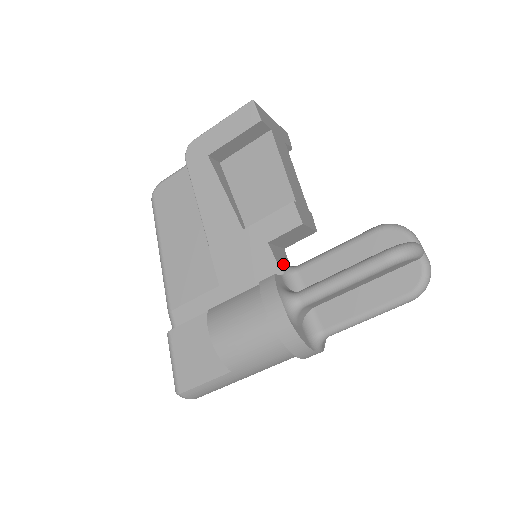
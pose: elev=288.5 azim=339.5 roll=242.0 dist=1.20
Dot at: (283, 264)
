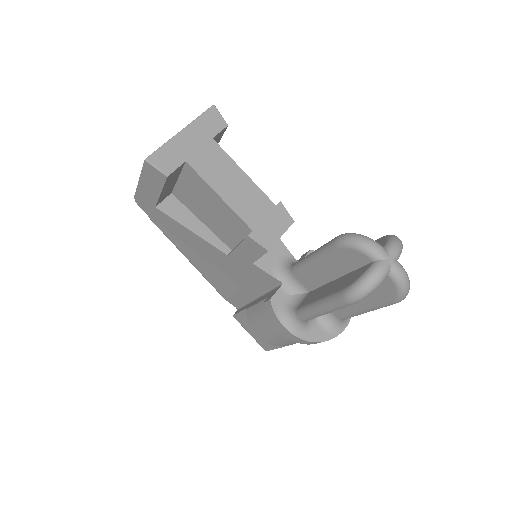
Dot at: (278, 269)
